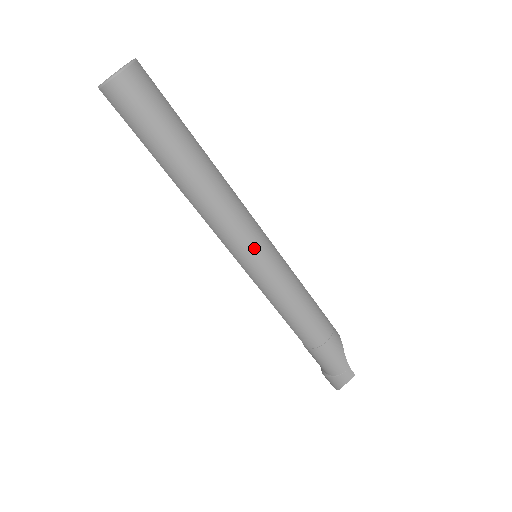
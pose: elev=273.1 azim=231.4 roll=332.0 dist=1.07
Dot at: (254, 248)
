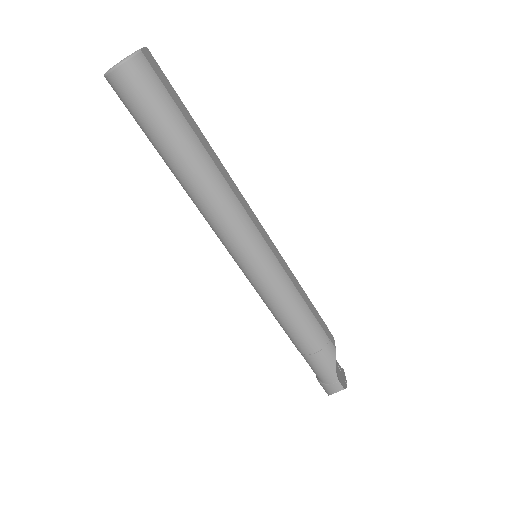
Dot at: (246, 252)
